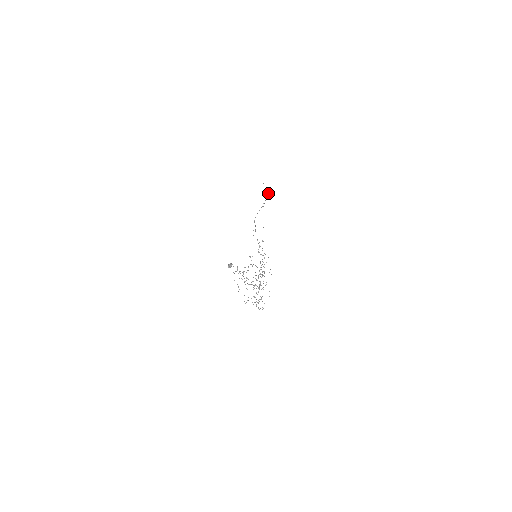
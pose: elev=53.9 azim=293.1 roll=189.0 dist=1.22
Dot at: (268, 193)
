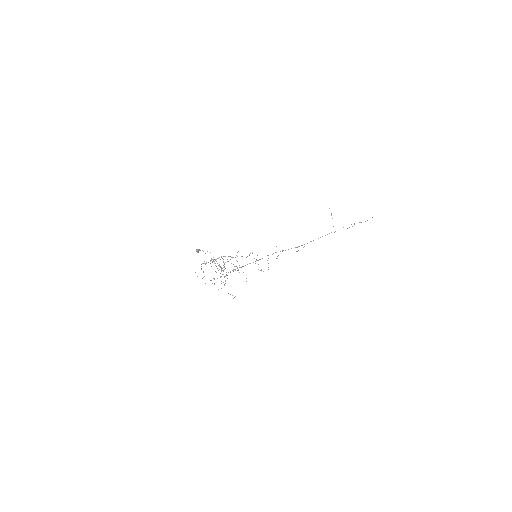
Dot at: (354, 223)
